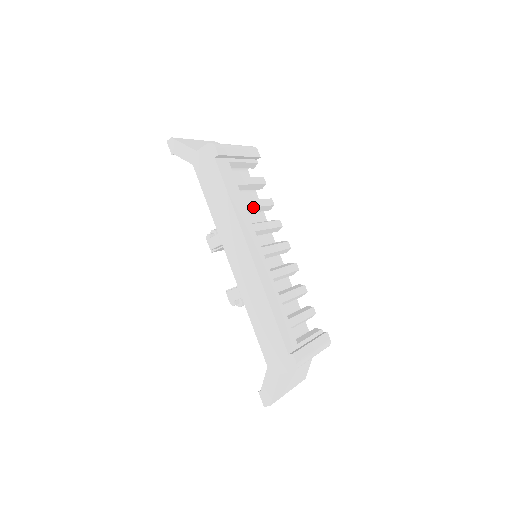
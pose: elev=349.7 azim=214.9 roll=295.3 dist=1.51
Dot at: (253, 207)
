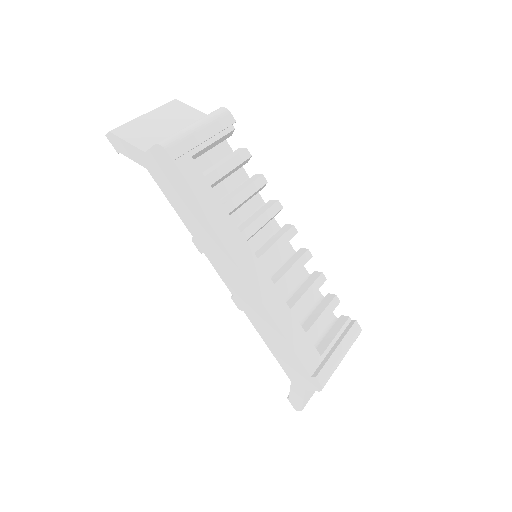
Dot at: (238, 205)
